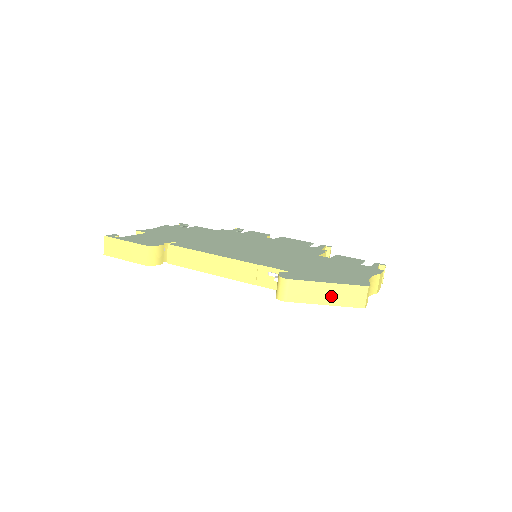
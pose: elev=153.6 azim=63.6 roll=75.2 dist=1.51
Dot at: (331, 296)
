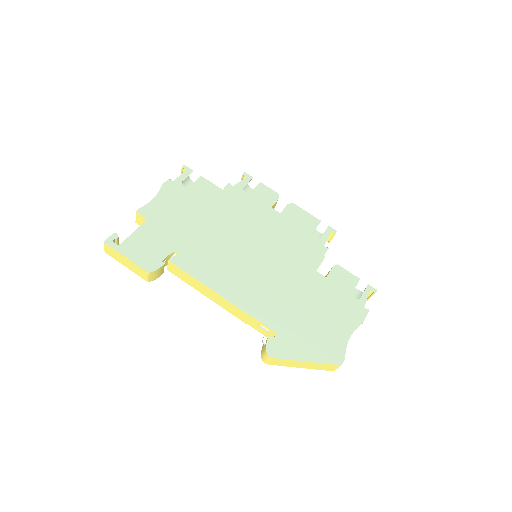
Dot at: (307, 366)
